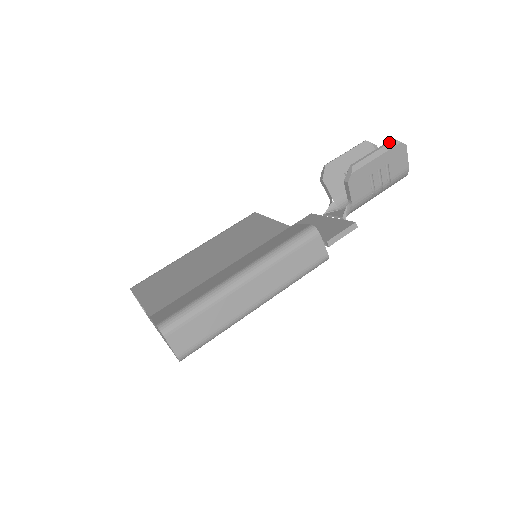
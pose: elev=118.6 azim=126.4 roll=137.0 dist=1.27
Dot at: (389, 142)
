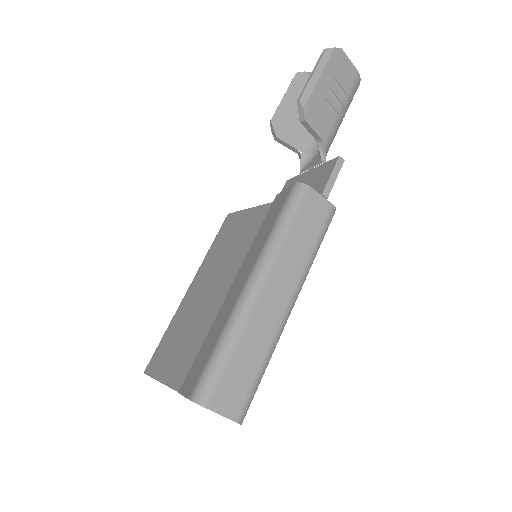
Dot at: (322, 55)
